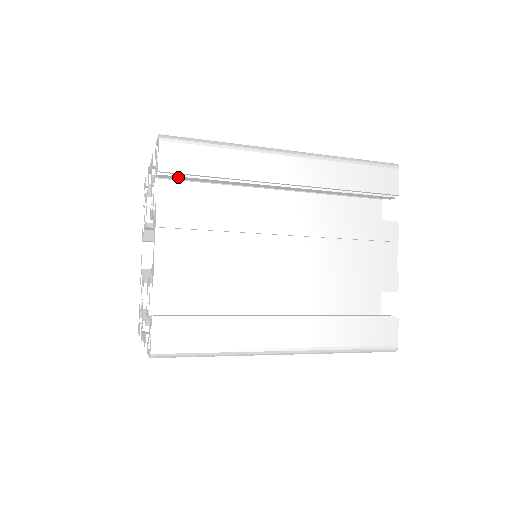
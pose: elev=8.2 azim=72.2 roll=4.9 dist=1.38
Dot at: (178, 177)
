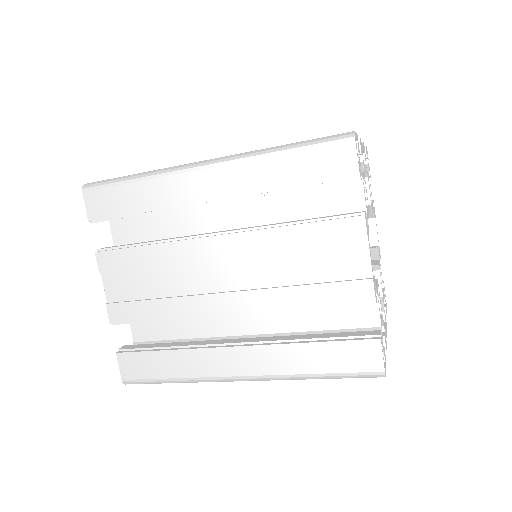
Dot at: occluded
